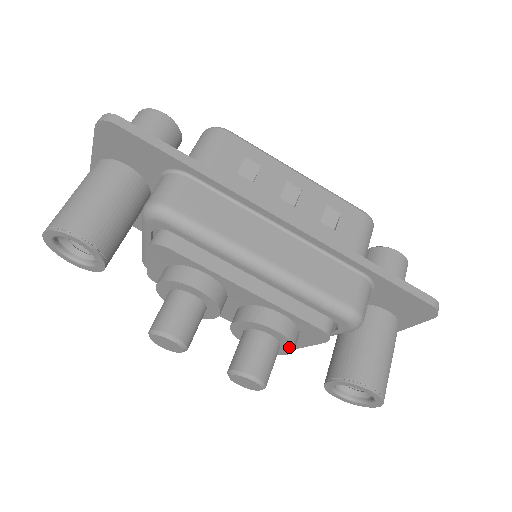
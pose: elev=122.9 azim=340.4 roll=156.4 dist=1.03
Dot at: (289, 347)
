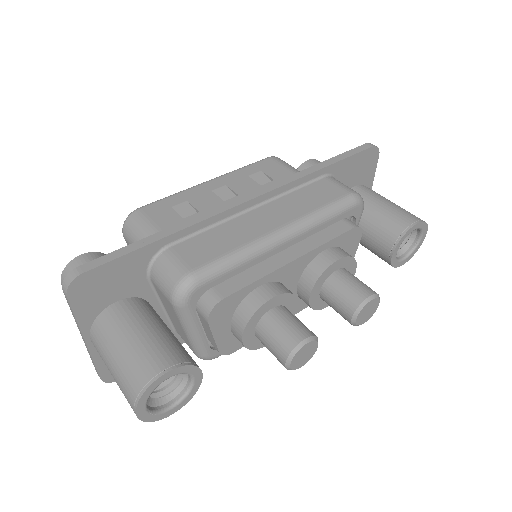
Dot at: (352, 264)
